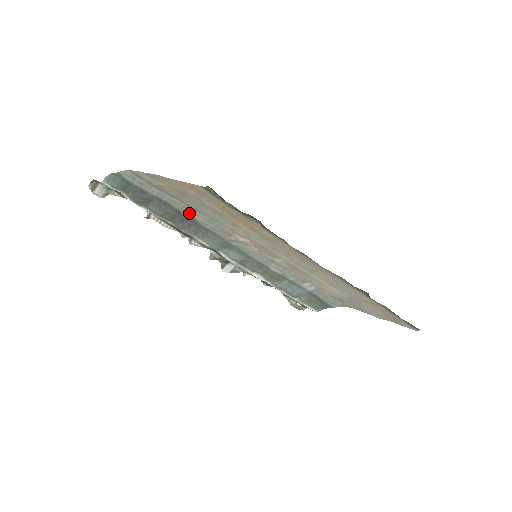
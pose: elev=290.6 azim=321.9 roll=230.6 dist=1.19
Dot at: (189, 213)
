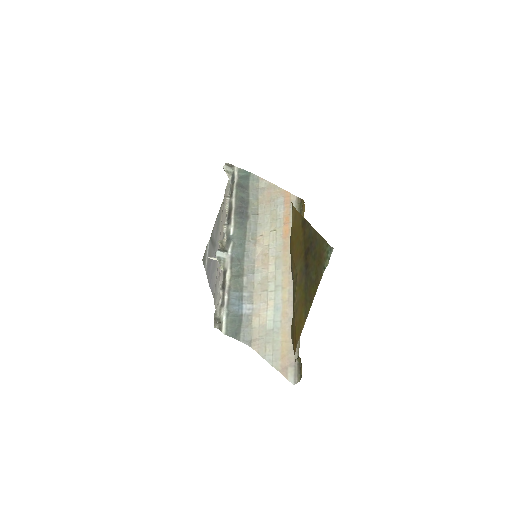
Dot at: (251, 213)
